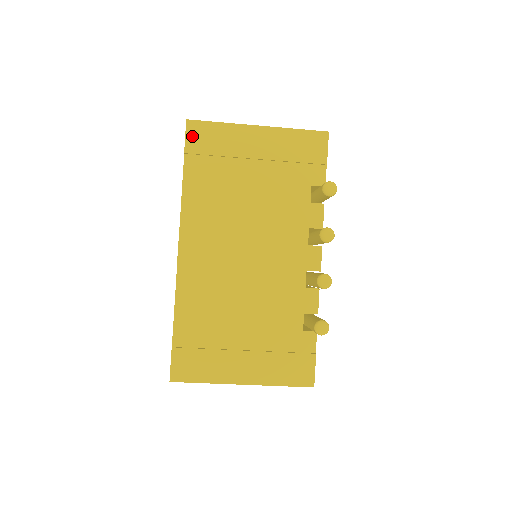
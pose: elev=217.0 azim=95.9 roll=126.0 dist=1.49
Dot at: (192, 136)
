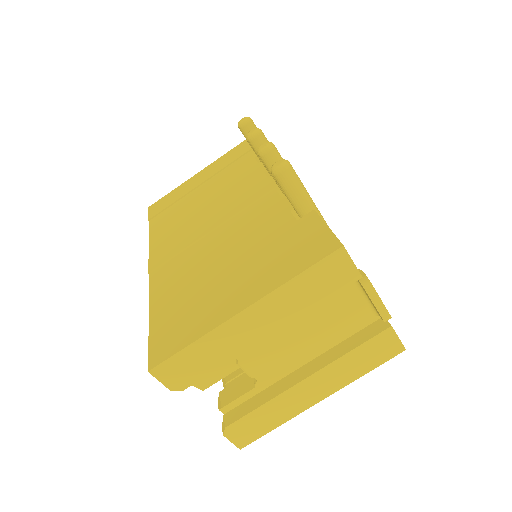
Dot at: (153, 210)
